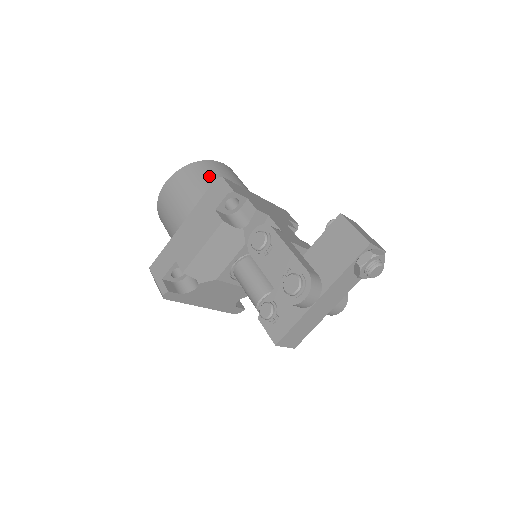
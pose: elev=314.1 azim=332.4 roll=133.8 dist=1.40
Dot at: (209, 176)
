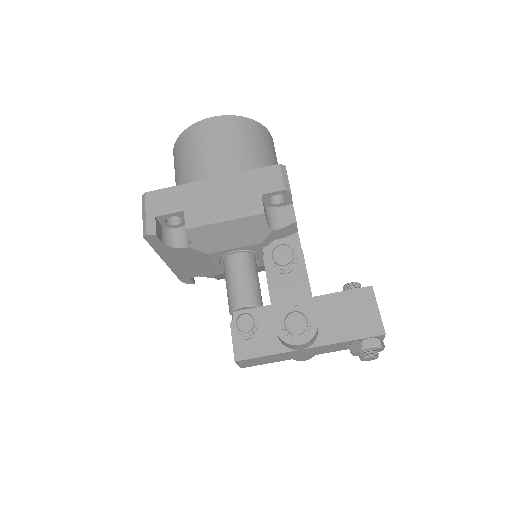
Dot at: (262, 147)
